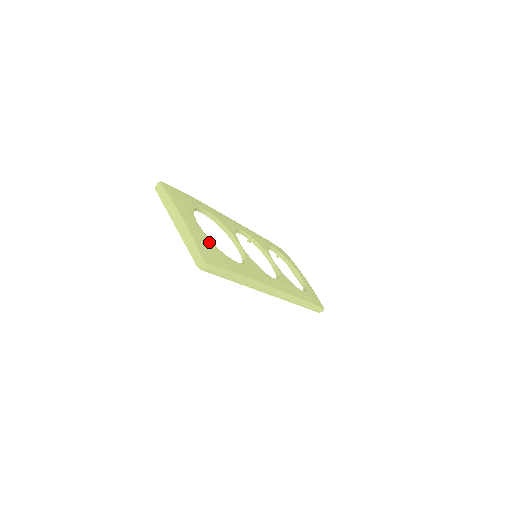
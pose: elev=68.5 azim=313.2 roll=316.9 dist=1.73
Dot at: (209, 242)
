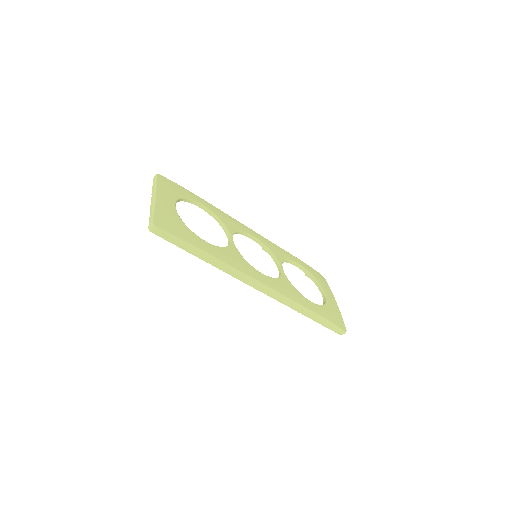
Dot at: (176, 217)
